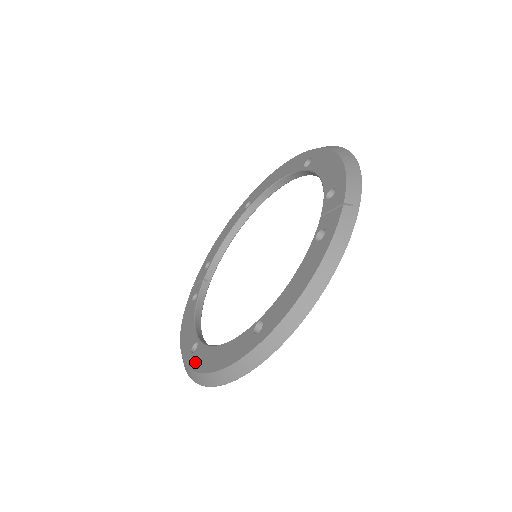
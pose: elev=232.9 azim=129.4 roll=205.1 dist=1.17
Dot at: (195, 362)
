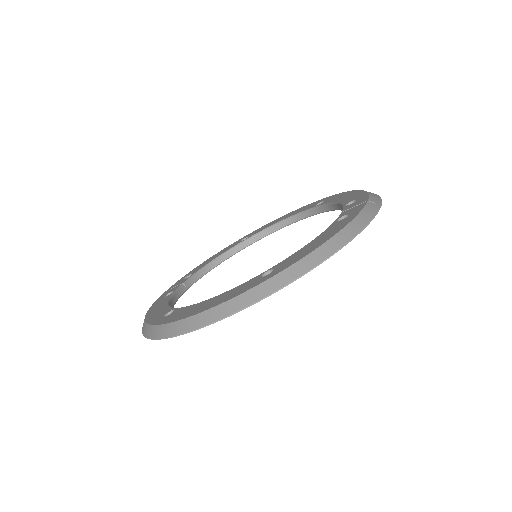
Dot at: (171, 318)
